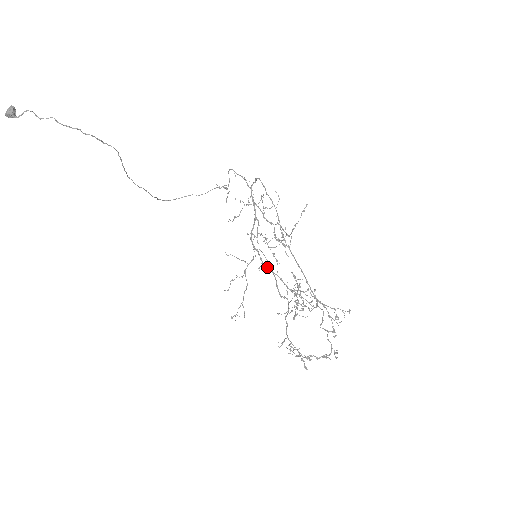
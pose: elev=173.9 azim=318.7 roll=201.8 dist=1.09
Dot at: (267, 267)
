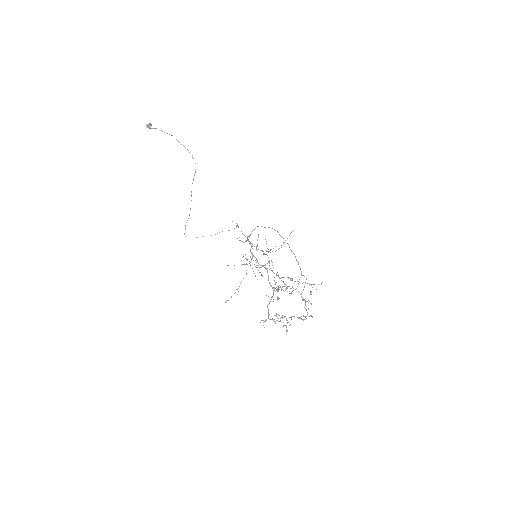
Dot at: (262, 265)
